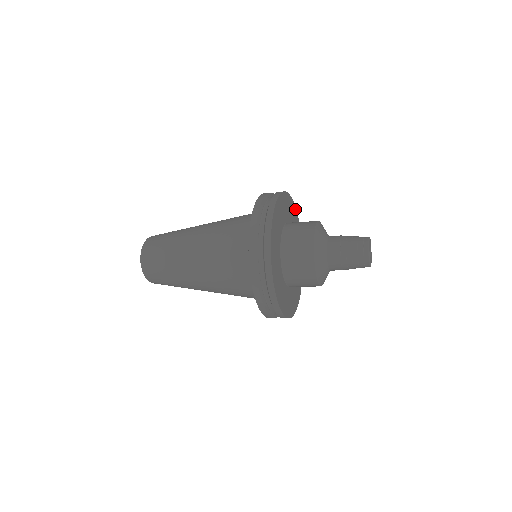
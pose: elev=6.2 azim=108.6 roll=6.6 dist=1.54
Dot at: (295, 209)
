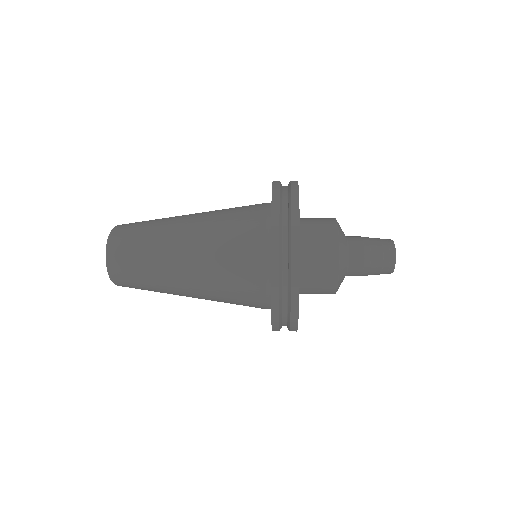
Dot at: occluded
